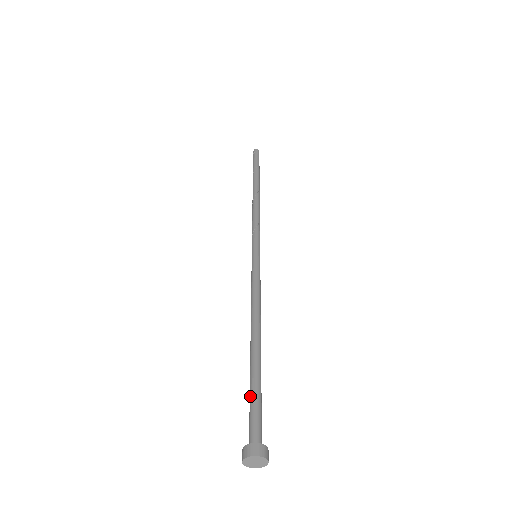
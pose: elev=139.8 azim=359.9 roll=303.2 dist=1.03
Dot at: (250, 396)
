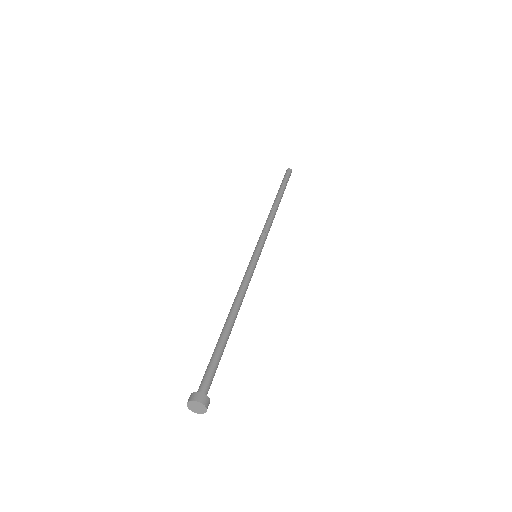
Dot at: (210, 359)
